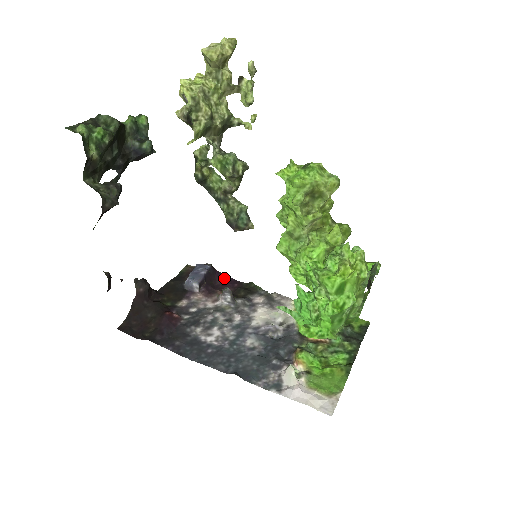
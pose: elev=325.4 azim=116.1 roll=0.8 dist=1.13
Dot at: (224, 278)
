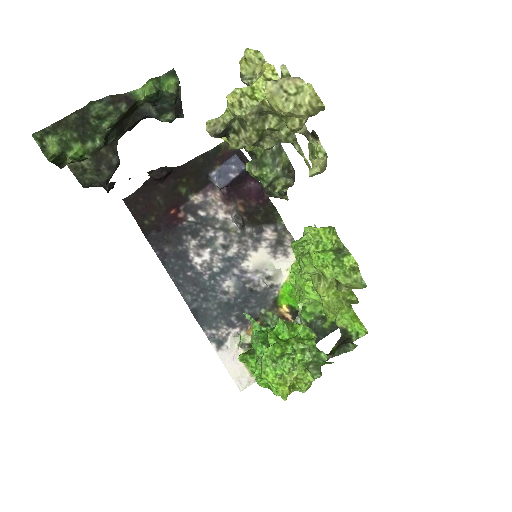
Dot at: (256, 182)
